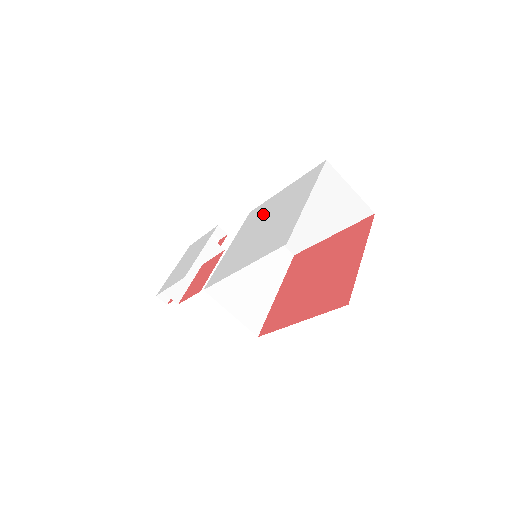
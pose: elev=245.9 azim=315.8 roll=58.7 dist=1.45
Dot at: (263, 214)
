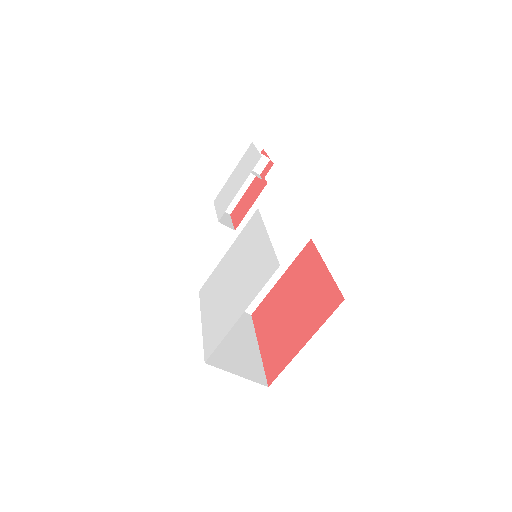
Dot at: (246, 250)
